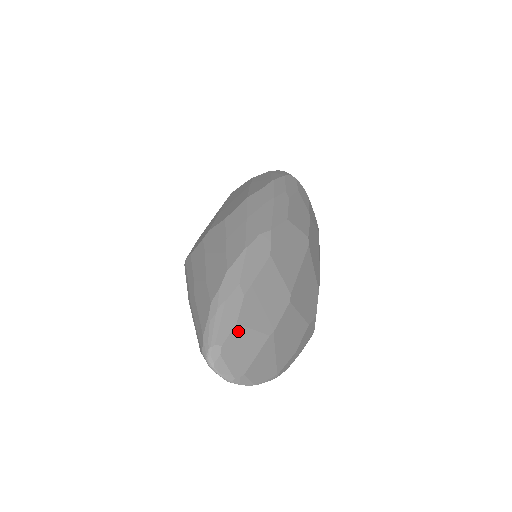
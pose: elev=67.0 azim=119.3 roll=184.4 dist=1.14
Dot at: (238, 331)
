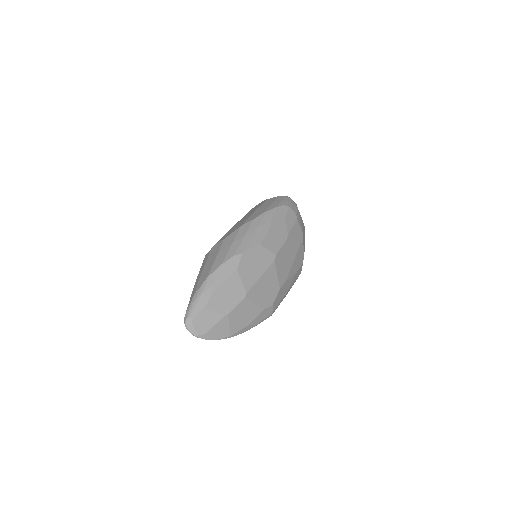
Dot at: (204, 312)
